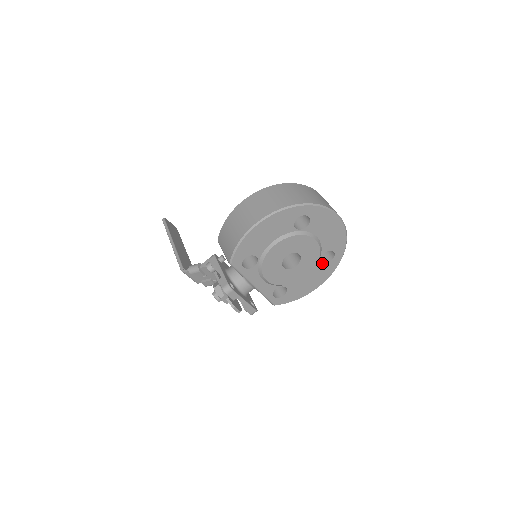
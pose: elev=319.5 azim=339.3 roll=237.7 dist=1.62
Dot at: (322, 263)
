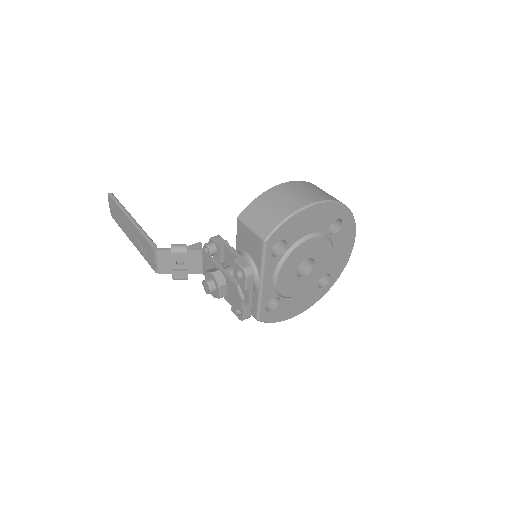
Dot at: (317, 286)
